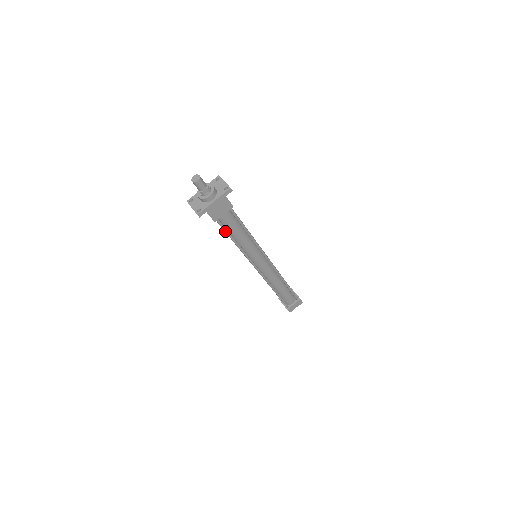
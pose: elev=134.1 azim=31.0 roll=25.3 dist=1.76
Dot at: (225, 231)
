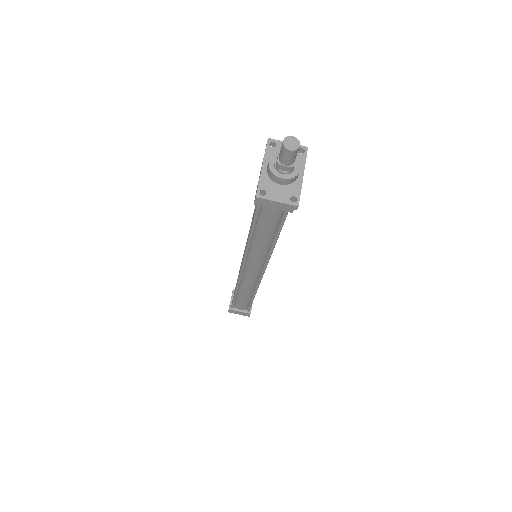
Dot at: (282, 225)
